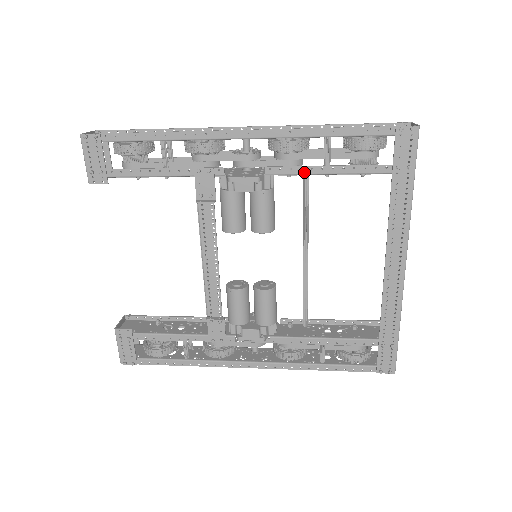
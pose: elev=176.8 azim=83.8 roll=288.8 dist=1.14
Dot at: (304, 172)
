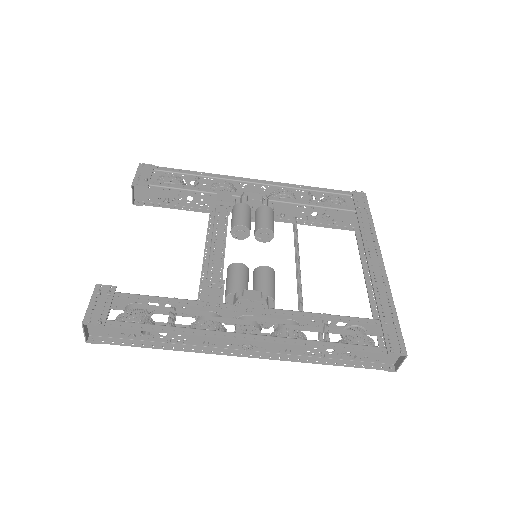
Dot at: (297, 202)
